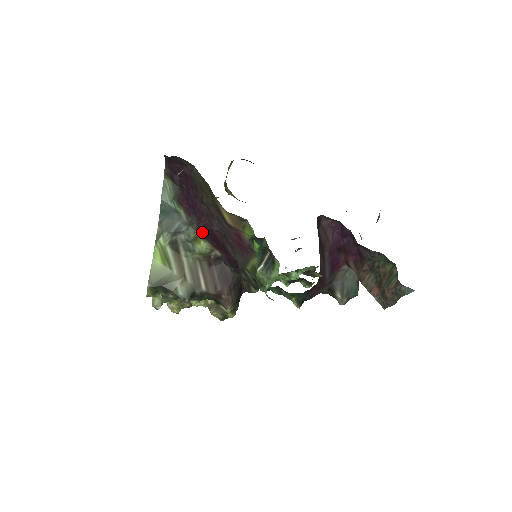
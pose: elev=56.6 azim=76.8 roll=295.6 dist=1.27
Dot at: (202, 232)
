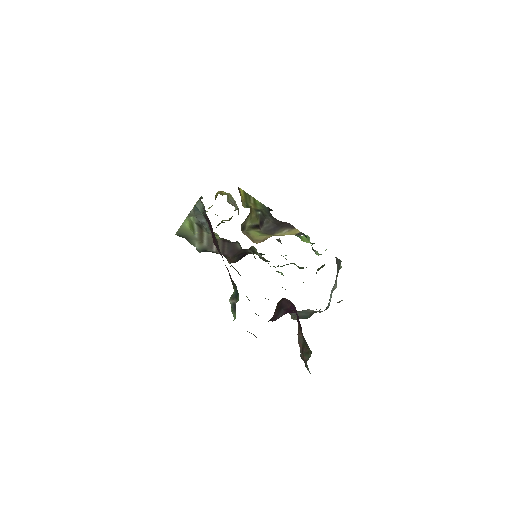
Dot at: occluded
